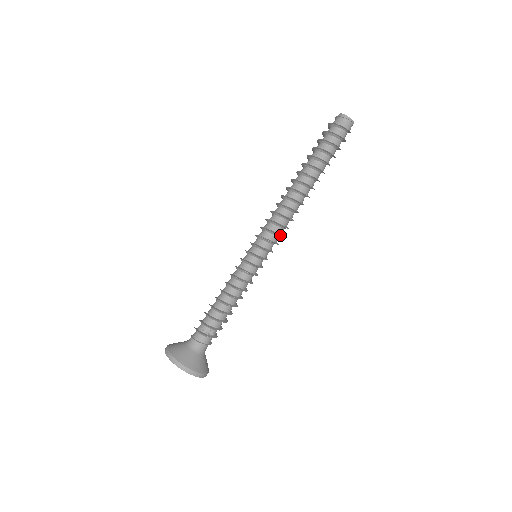
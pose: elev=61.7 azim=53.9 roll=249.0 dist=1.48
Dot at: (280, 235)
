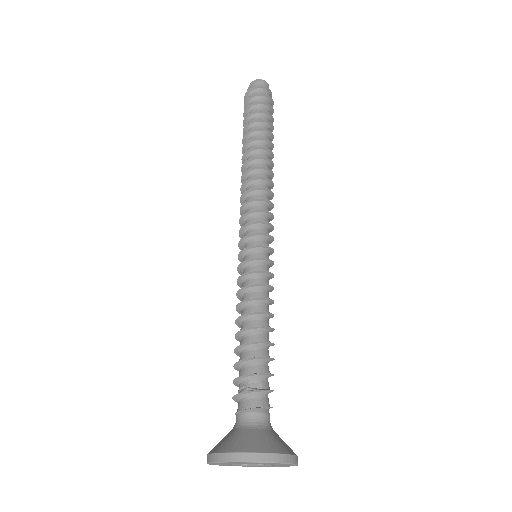
Dot at: (265, 211)
